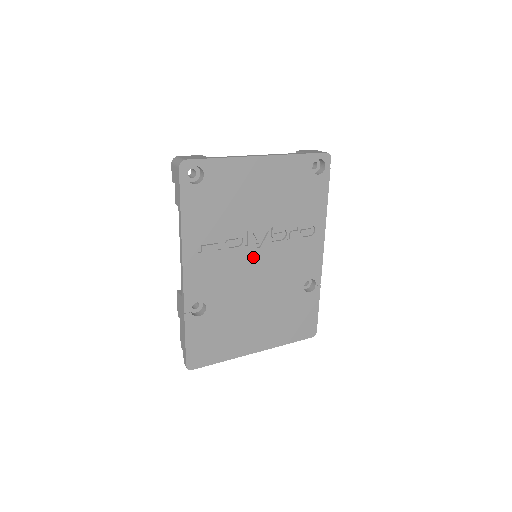
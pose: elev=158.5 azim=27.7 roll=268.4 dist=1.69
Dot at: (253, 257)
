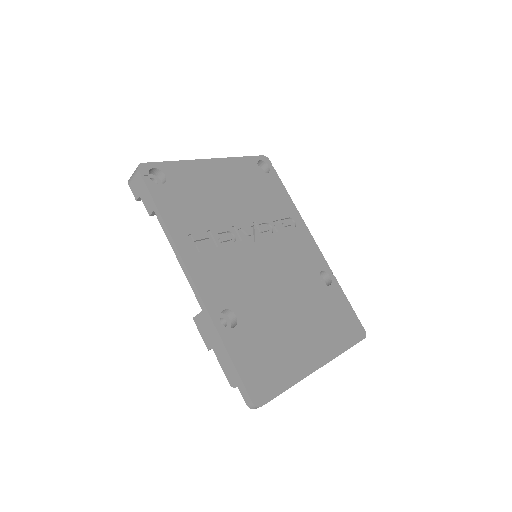
Dot at: (254, 253)
